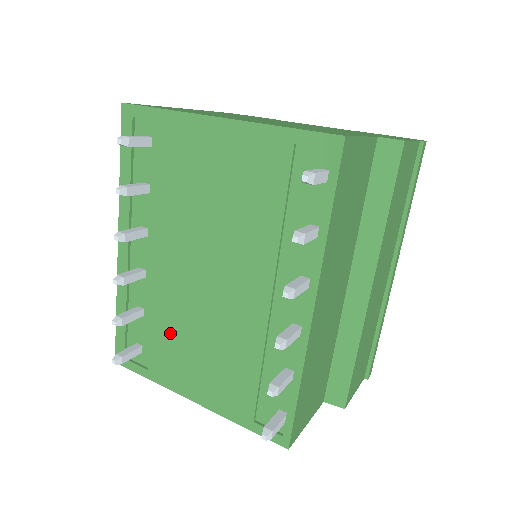
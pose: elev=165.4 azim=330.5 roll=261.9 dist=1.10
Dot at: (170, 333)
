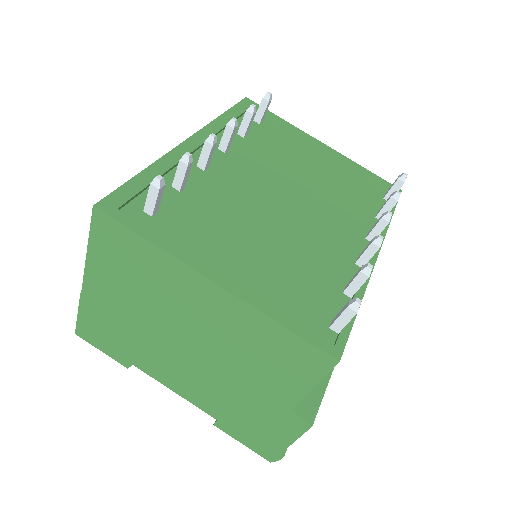
Dot at: (216, 215)
